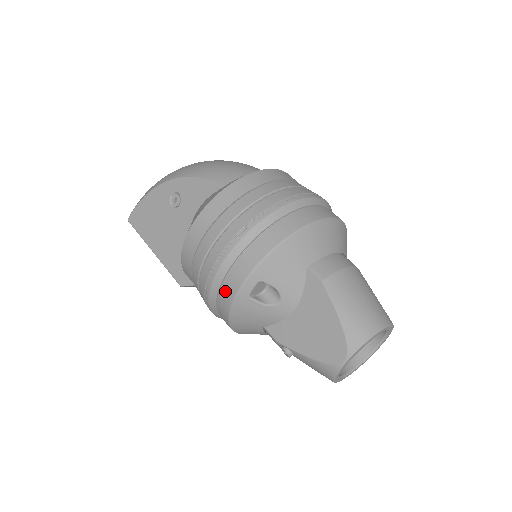
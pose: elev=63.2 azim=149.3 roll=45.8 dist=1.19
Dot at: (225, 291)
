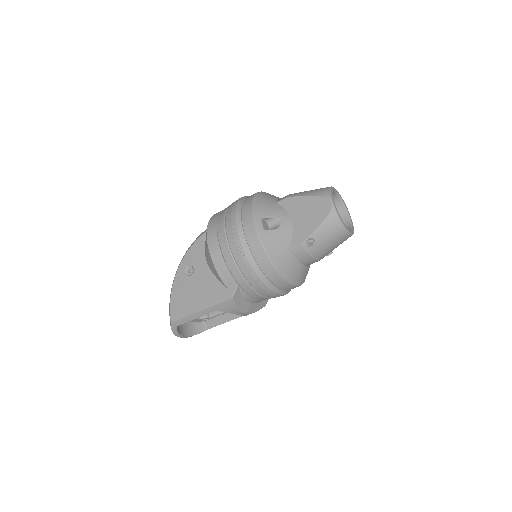
Dot at: (252, 242)
